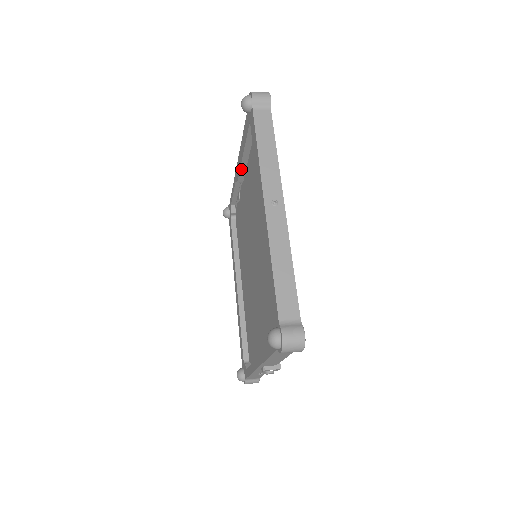
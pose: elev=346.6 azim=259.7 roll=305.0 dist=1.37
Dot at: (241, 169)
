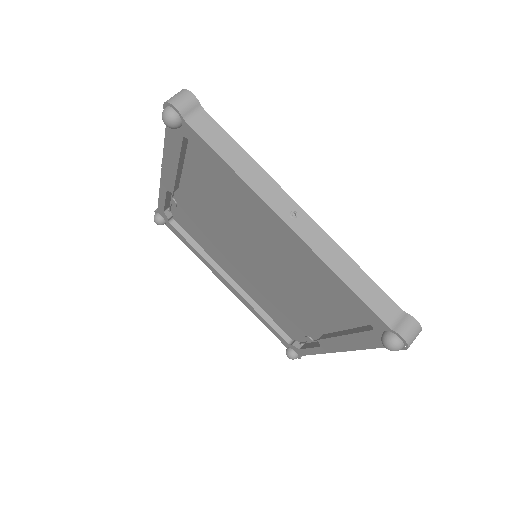
Dot at: (176, 180)
